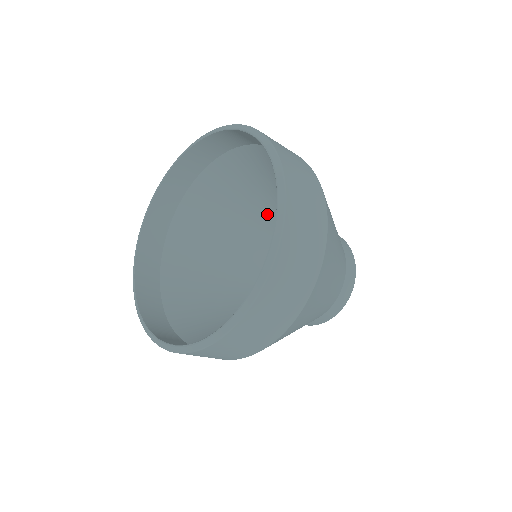
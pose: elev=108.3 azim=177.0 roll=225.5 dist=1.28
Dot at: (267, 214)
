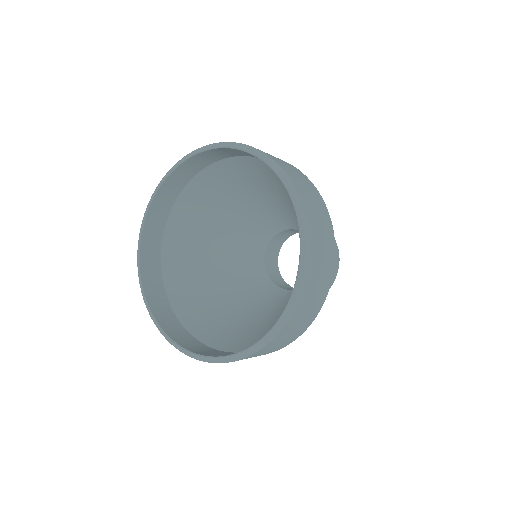
Dot at: (236, 228)
